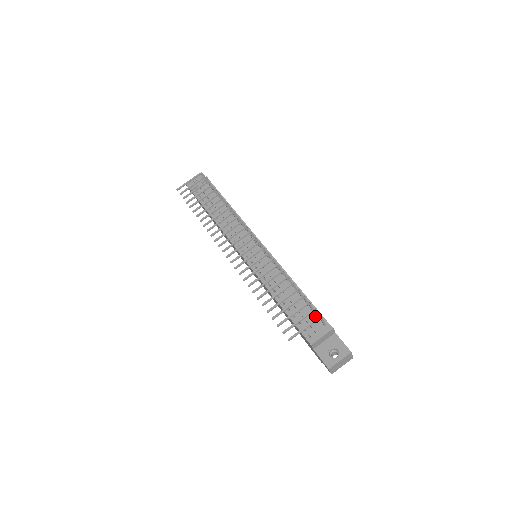
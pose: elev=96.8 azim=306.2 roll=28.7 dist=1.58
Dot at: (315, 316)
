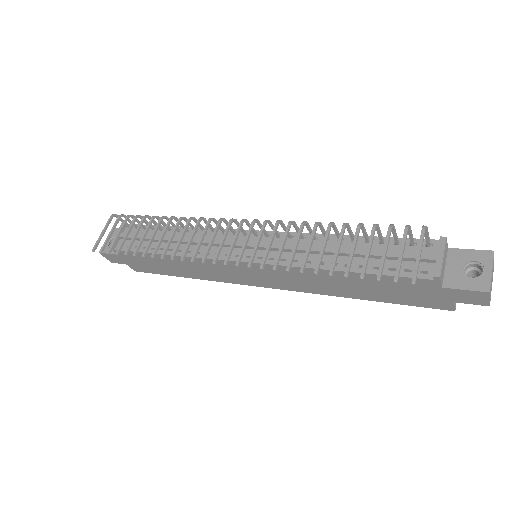
Dot at: (405, 246)
